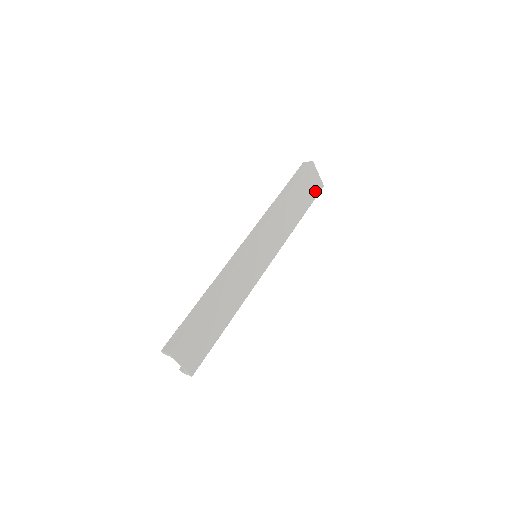
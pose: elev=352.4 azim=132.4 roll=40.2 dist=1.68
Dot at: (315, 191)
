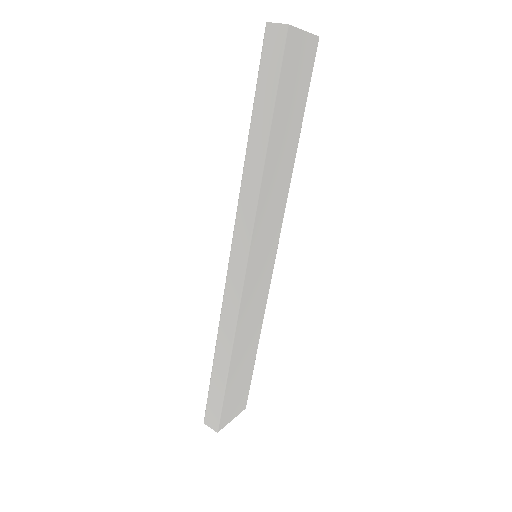
Dot at: (307, 68)
